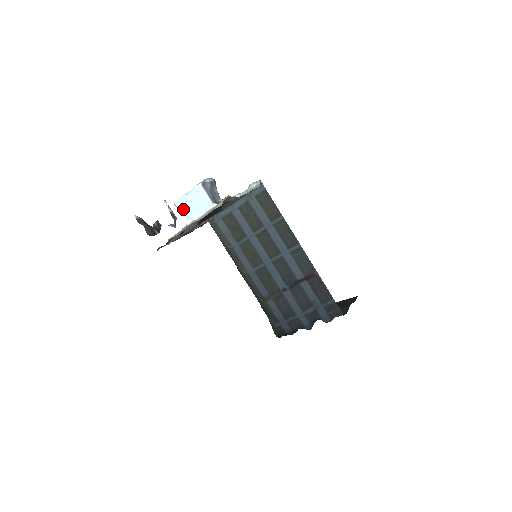
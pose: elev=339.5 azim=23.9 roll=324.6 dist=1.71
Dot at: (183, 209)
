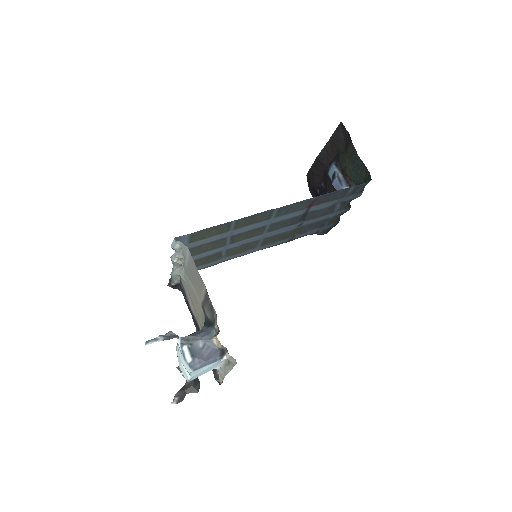
Dot at: occluded
